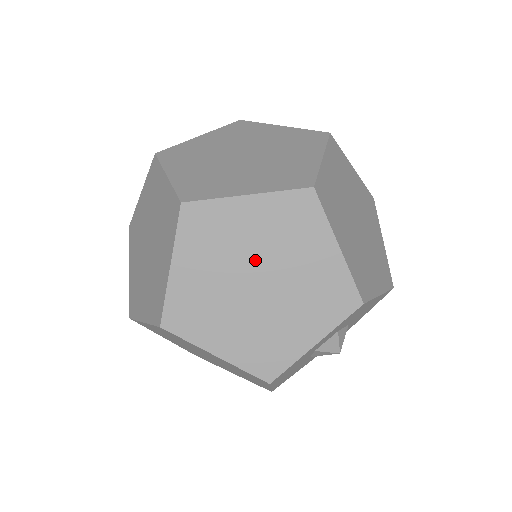
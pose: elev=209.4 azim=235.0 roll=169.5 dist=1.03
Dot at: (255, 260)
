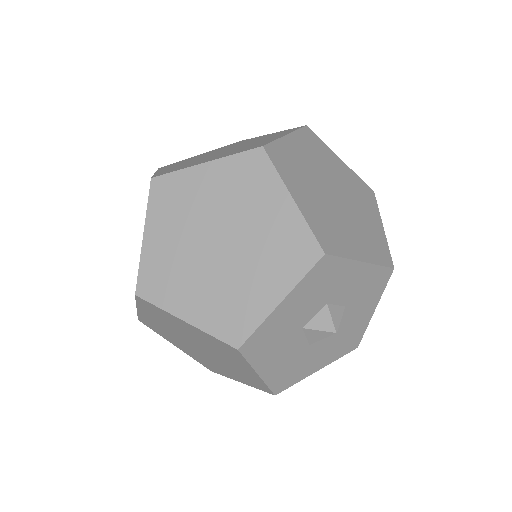
Dot at: (337, 184)
